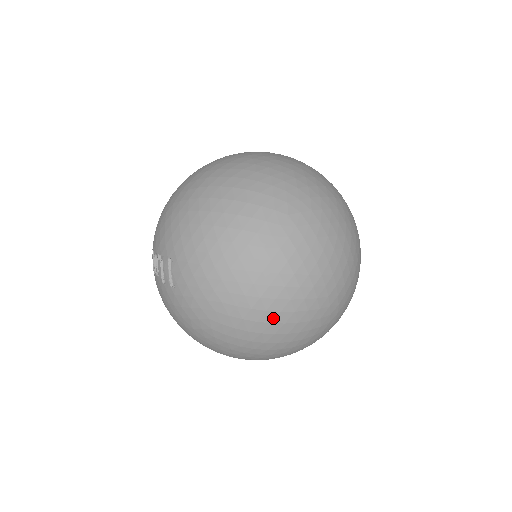
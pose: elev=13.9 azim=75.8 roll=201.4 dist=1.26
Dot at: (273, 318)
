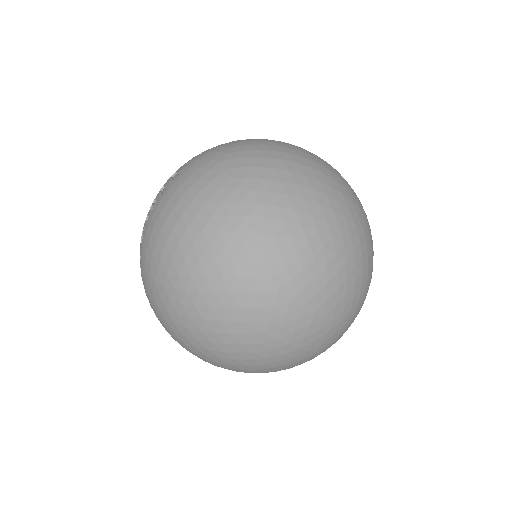
Dot at: (289, 151)
